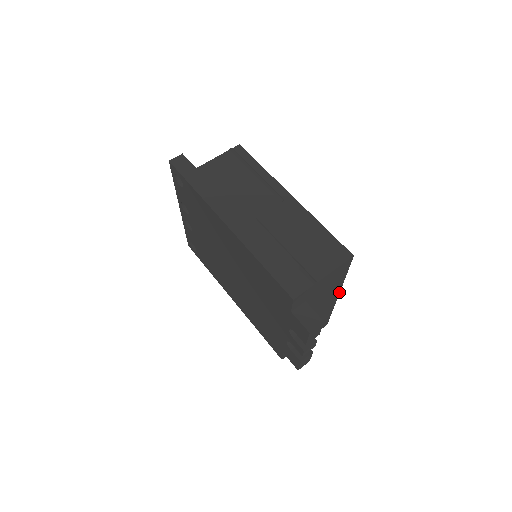
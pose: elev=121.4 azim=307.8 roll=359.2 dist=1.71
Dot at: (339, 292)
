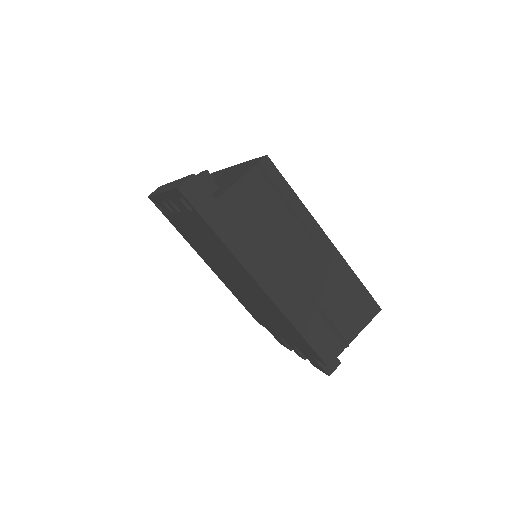
Dot at: occluded
